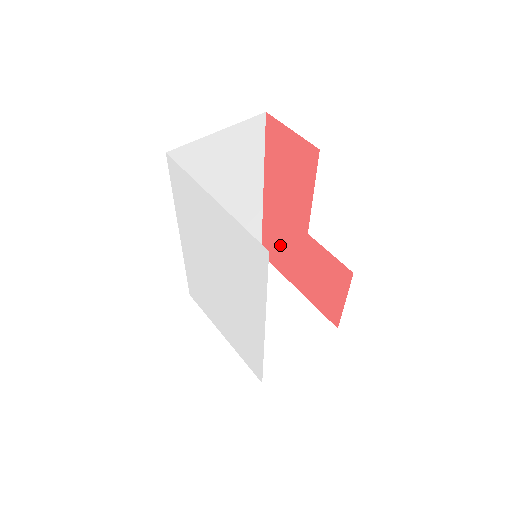
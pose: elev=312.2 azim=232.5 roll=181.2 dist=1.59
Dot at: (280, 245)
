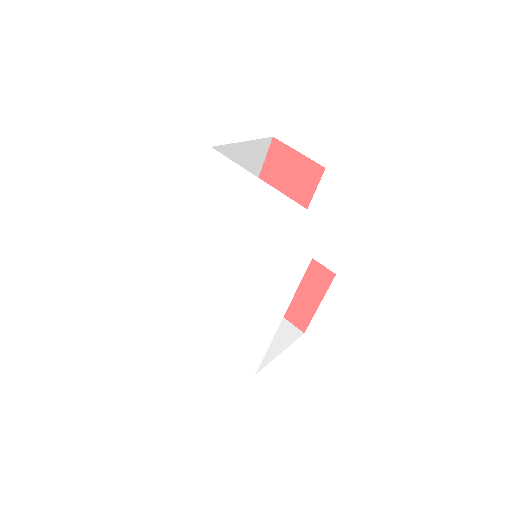
Dot at: occluded
